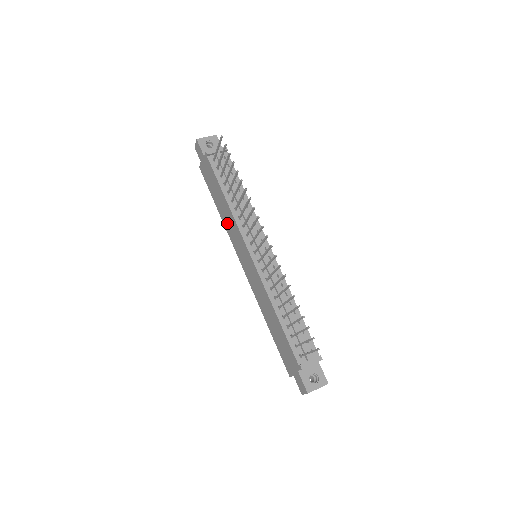
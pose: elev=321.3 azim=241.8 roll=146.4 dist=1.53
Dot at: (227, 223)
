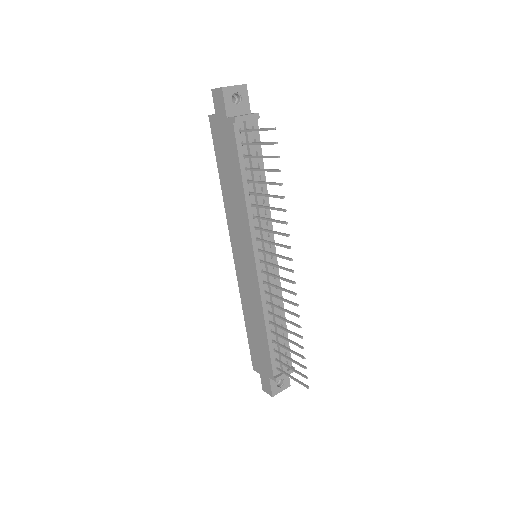
Dot at: (231, 207)
